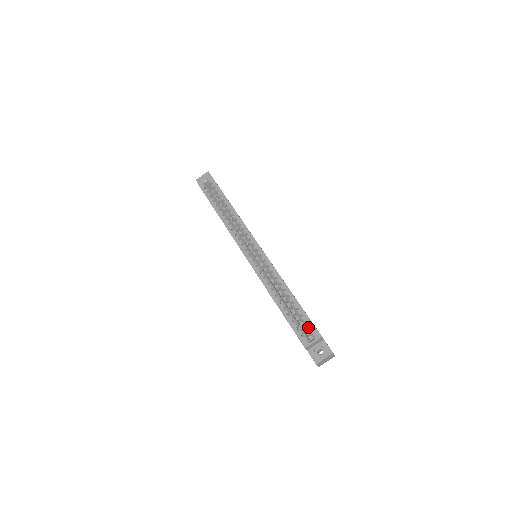
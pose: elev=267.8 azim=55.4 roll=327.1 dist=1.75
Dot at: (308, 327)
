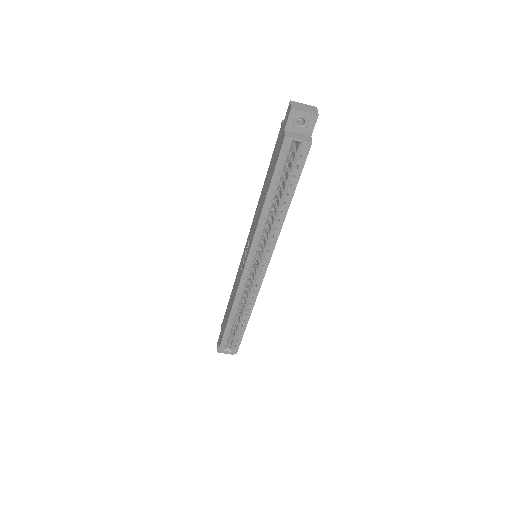
Dot at: (234, 344)
